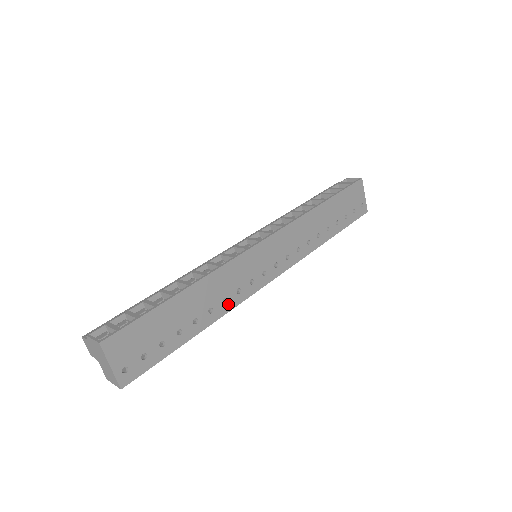
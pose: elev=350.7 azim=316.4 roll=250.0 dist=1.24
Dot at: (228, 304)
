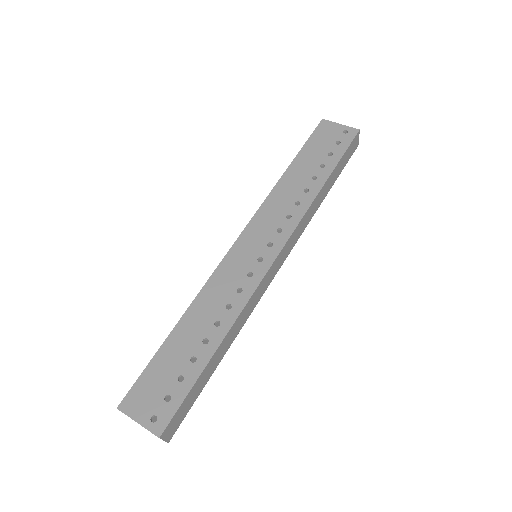
Dot at: (235, 307)
